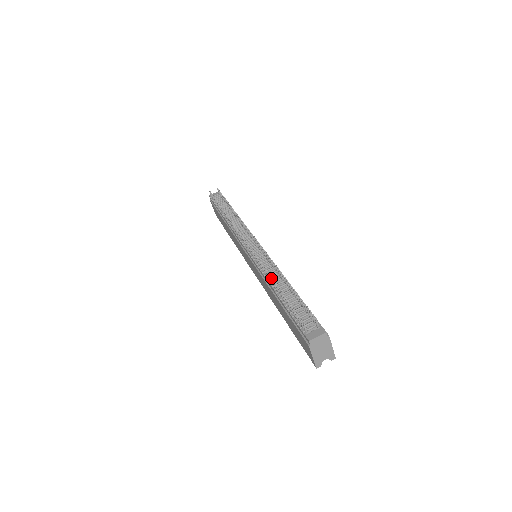
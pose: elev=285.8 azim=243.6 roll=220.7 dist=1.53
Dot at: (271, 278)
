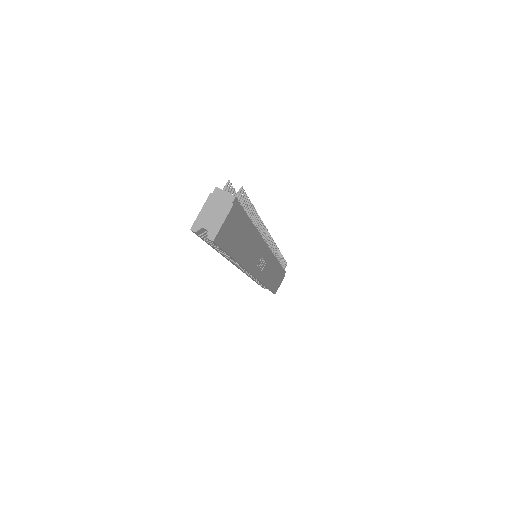
Dot at: occluded
